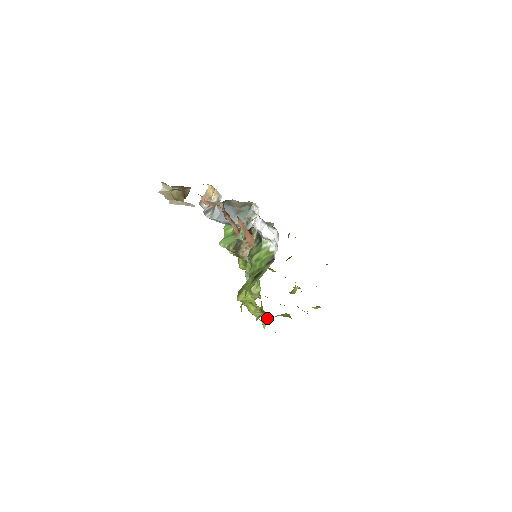
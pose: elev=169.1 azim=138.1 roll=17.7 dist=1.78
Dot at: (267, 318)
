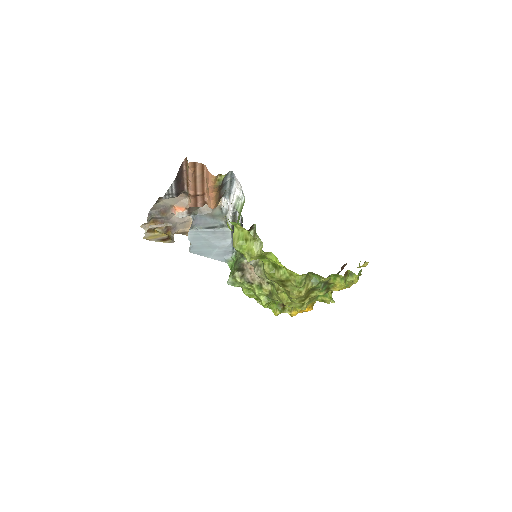
Dot at: (284, 269)
